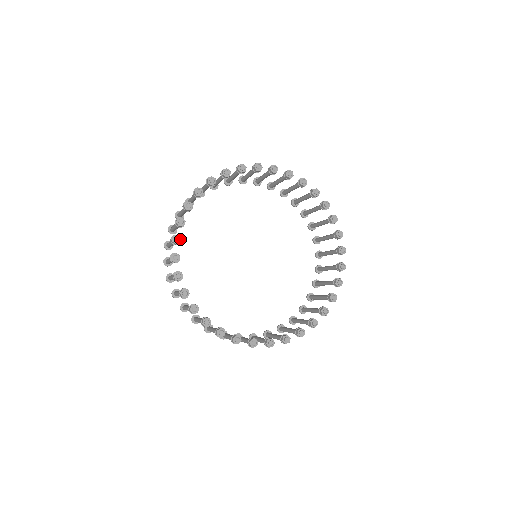
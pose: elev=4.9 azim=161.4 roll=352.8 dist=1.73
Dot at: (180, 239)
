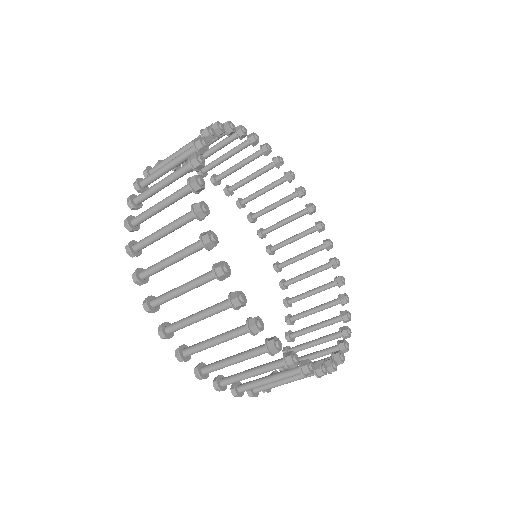
Dot at: (208, 146)
